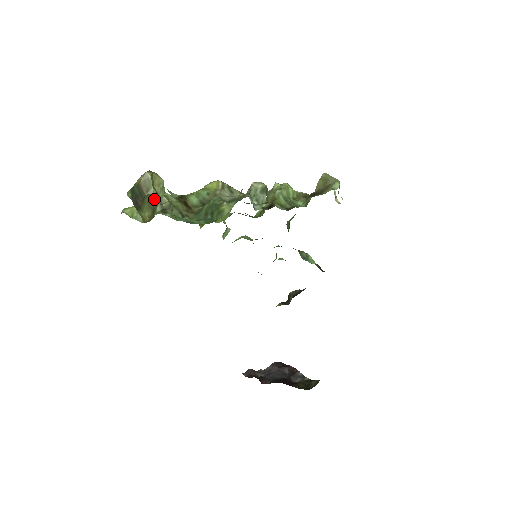
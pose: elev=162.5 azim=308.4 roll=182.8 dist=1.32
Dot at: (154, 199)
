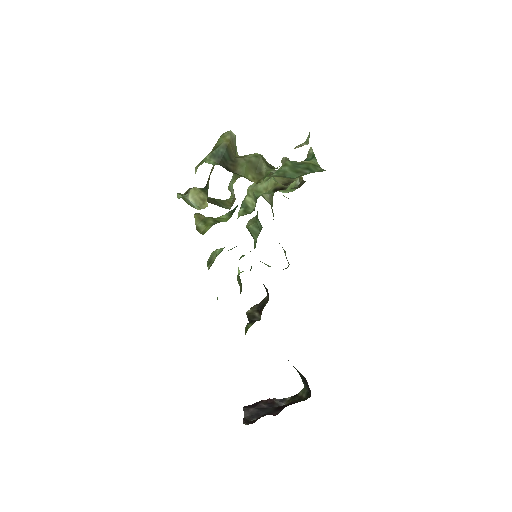
Dot at: (255, 157)
